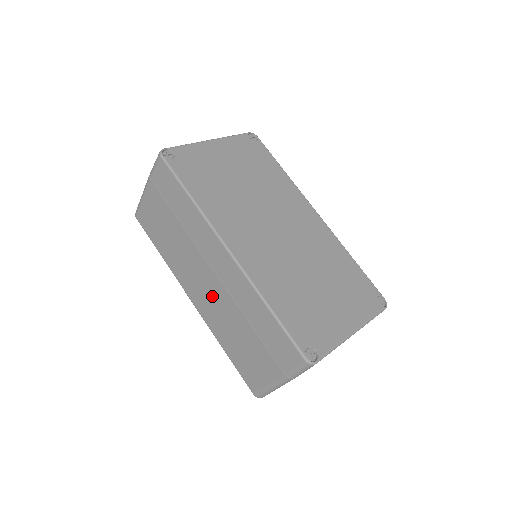
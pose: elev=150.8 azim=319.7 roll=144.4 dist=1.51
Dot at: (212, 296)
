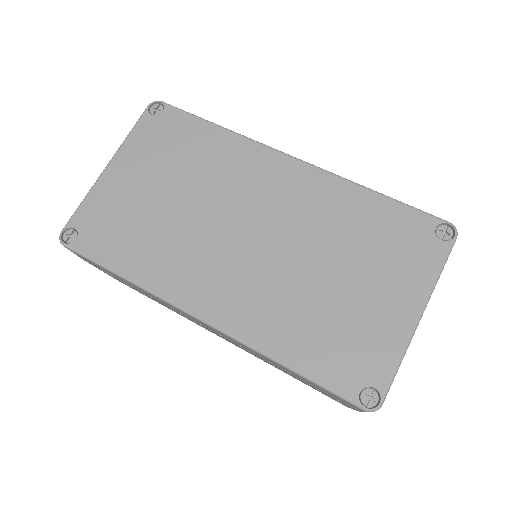
Dot at: (233, 343)
